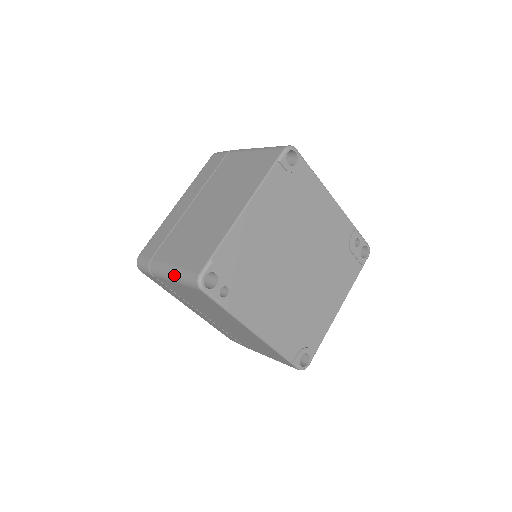
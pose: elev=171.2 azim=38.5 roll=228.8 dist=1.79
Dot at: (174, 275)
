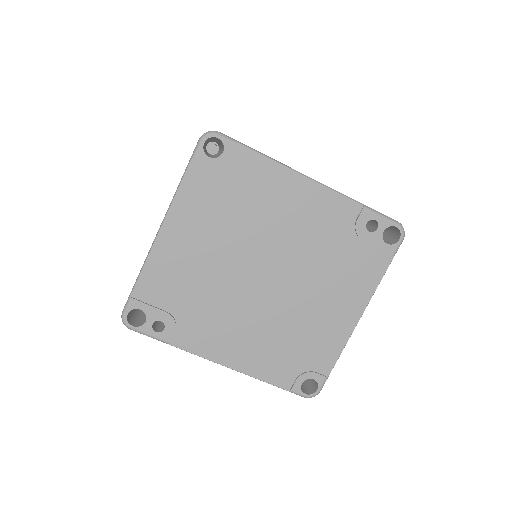
Dot at: occluded
